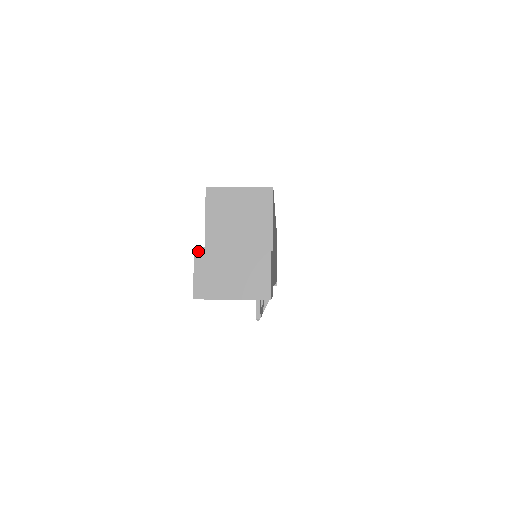
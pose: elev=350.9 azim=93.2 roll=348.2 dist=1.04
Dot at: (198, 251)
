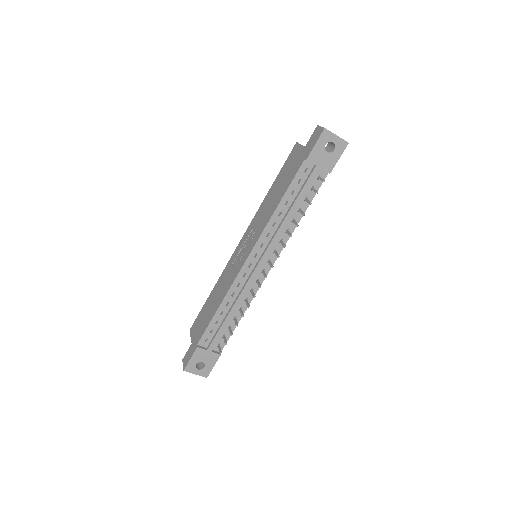
Dot at: (319, 126)
